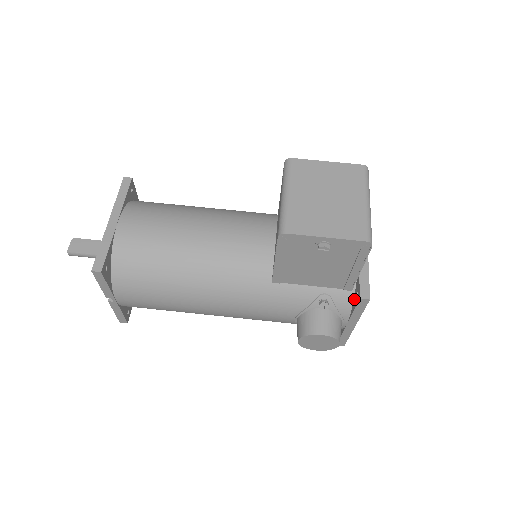
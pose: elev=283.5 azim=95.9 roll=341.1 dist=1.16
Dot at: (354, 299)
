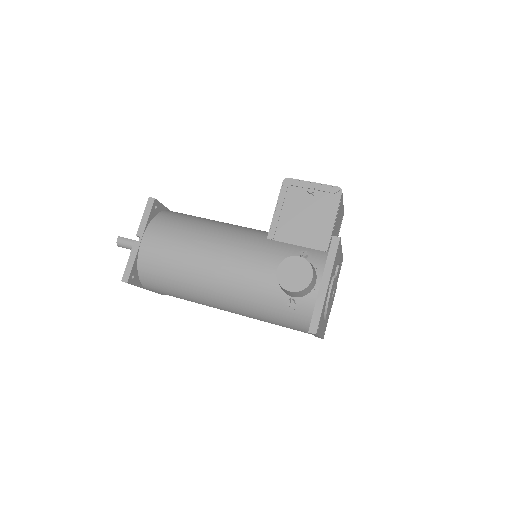
Dot at: occluded
